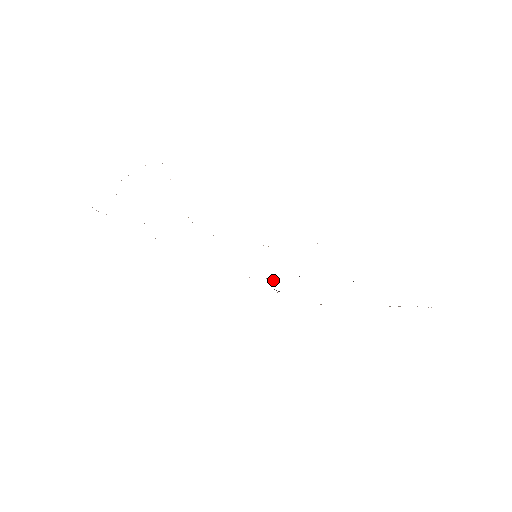
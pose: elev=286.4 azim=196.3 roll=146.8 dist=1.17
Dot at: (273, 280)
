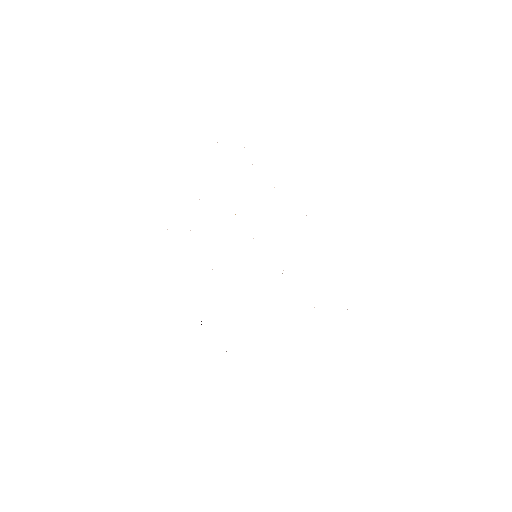
Dot at: occluded
